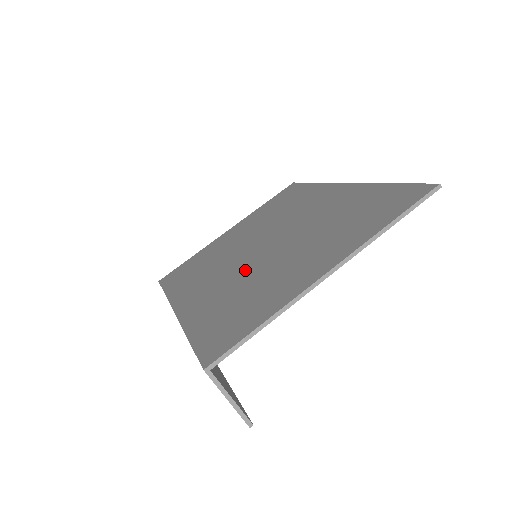
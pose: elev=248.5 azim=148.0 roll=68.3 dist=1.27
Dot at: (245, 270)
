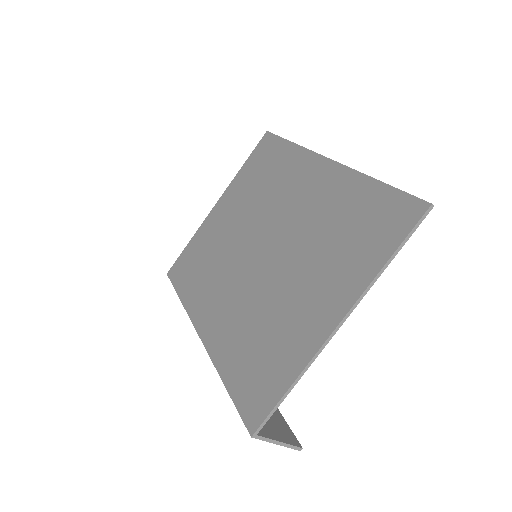
Dot at: (252, 290)
